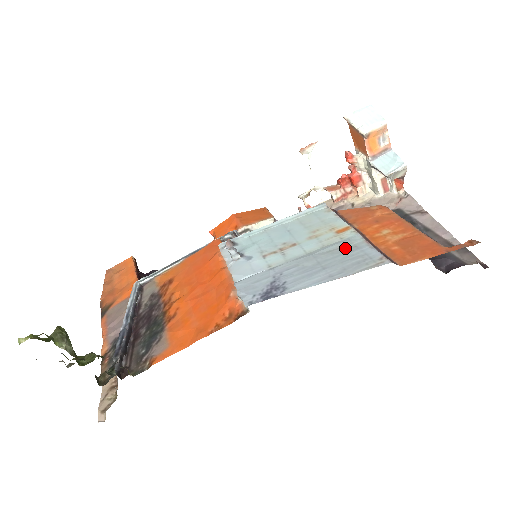
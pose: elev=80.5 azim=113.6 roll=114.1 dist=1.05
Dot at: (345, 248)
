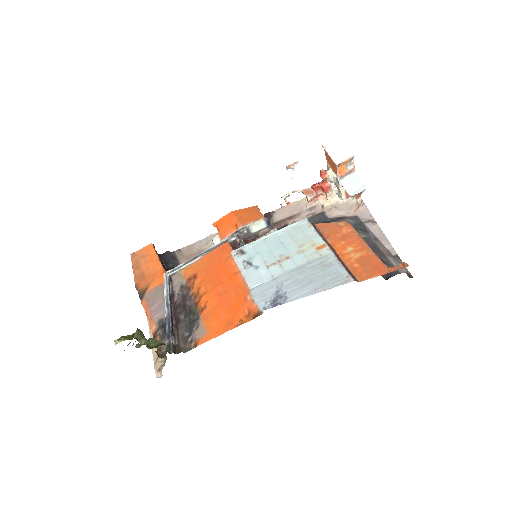
Dot at: (324, 265)
